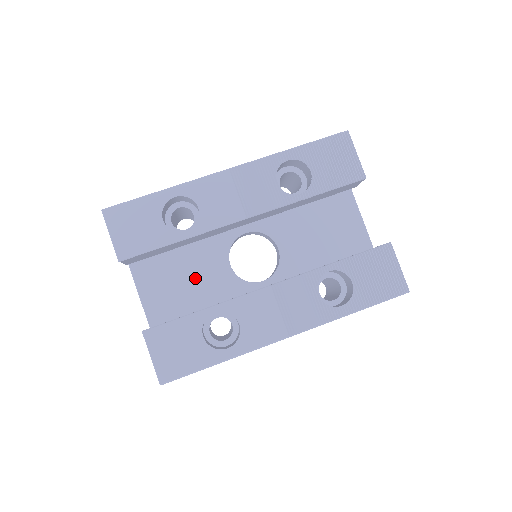
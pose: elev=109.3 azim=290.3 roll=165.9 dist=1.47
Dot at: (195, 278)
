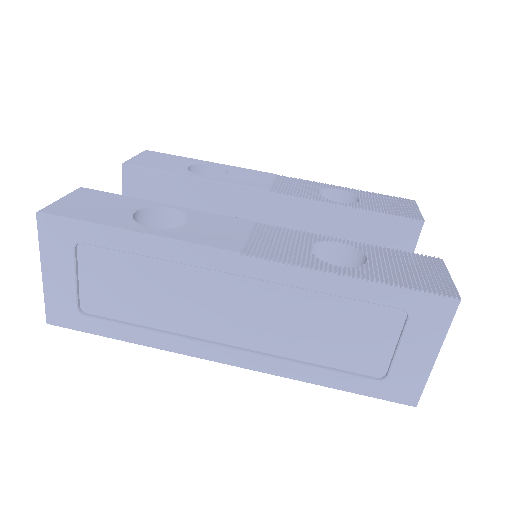
Dot at: occluded
